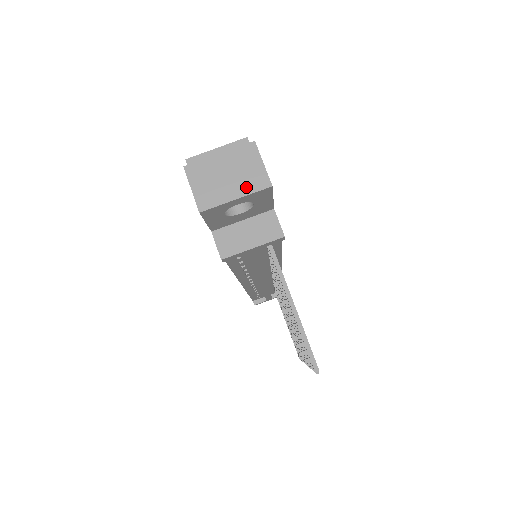
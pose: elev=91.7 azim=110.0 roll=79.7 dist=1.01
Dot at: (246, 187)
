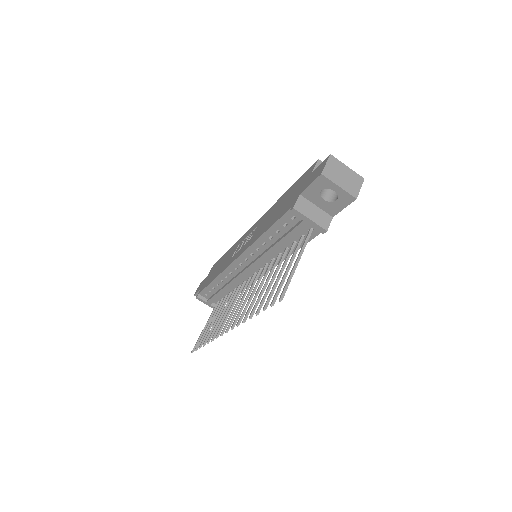
Dot at: (347, 188)
